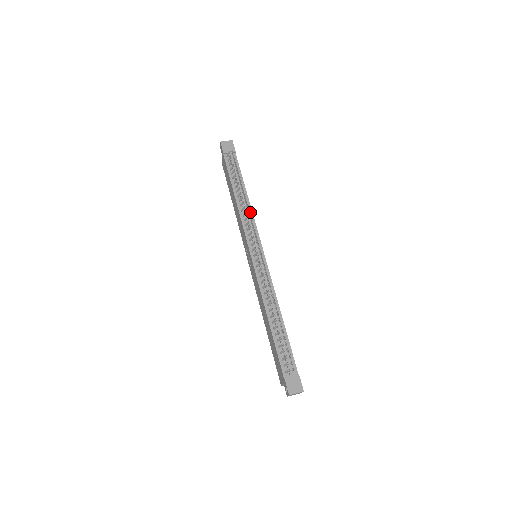
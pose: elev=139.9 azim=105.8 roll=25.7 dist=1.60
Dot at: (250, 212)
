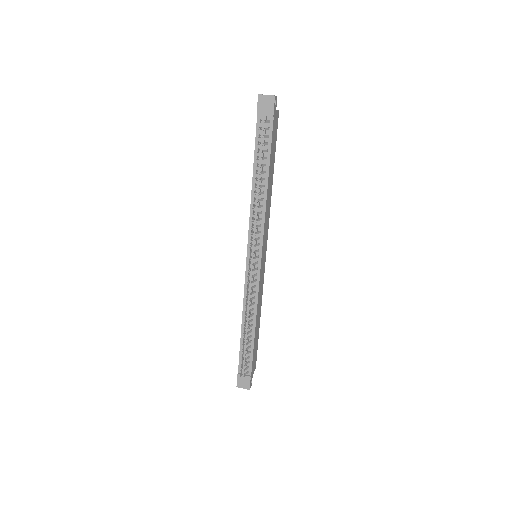
Dot at: (263, 209)
